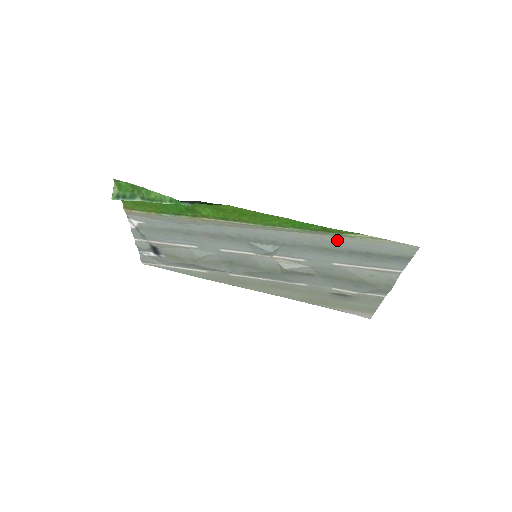
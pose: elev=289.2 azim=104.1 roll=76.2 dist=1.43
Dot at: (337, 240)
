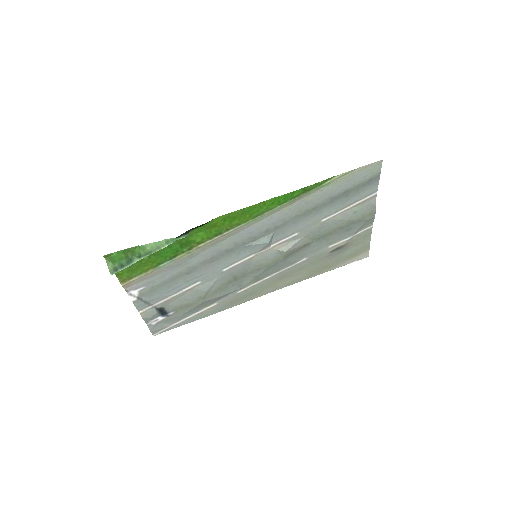
Dot at: (318, 195)
